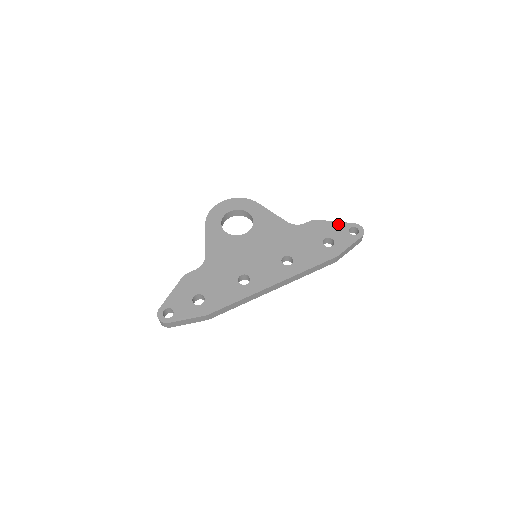
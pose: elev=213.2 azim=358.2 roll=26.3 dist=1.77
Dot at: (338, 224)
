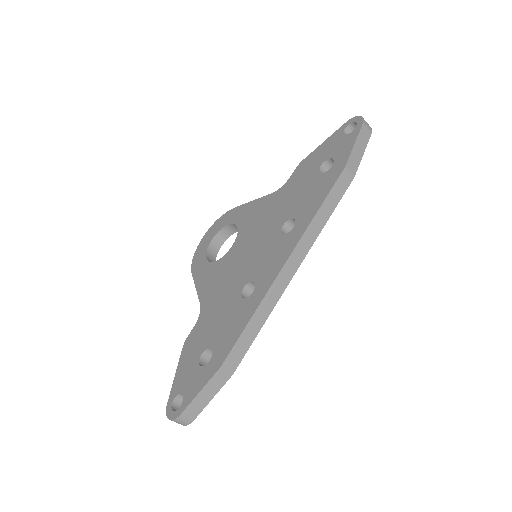
Dot at: (327, 141)
